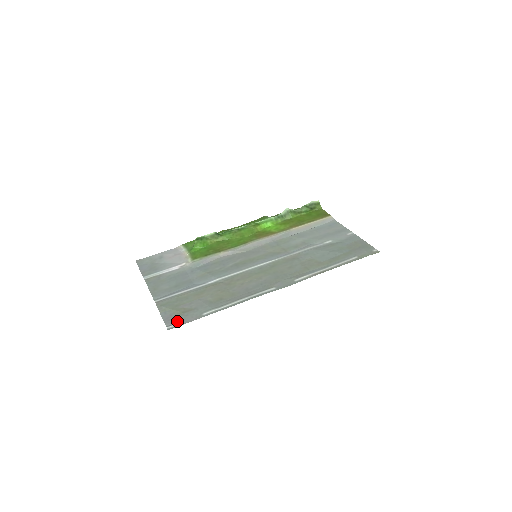
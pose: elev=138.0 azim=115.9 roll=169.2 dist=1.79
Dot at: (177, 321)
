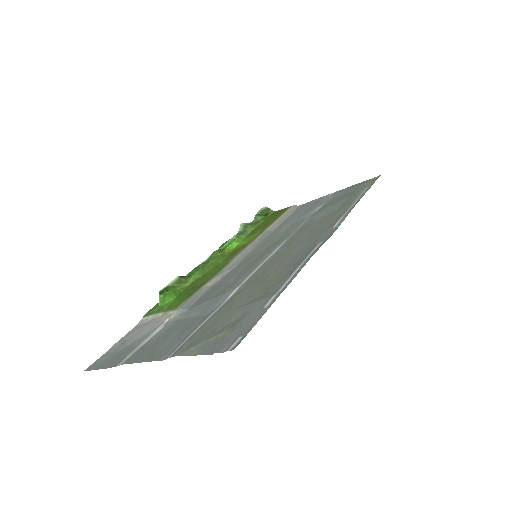
Dot at: (234, 337)
